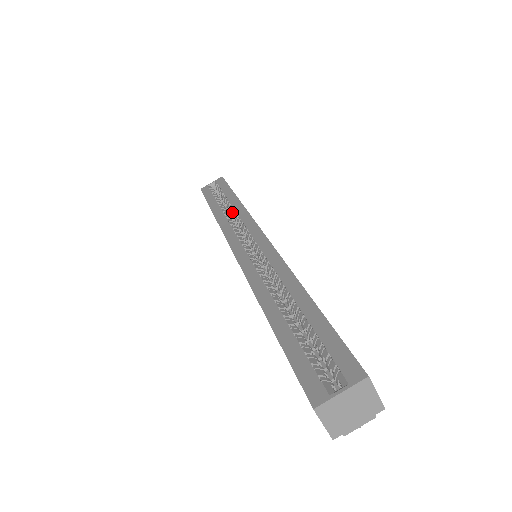
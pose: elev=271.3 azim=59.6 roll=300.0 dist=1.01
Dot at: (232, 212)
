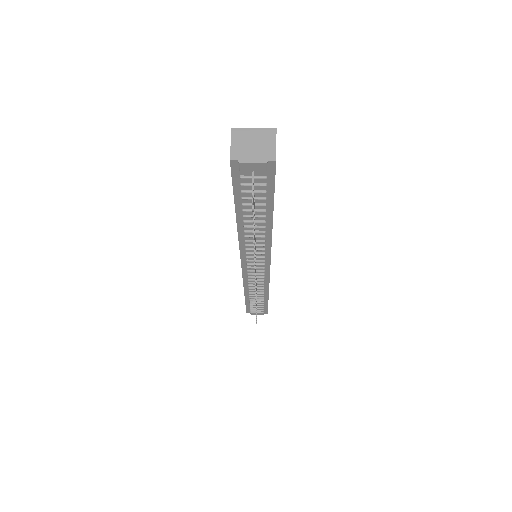
Dot at: occluded
